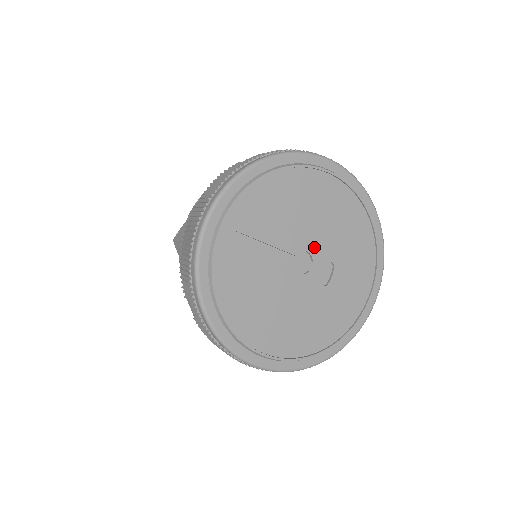
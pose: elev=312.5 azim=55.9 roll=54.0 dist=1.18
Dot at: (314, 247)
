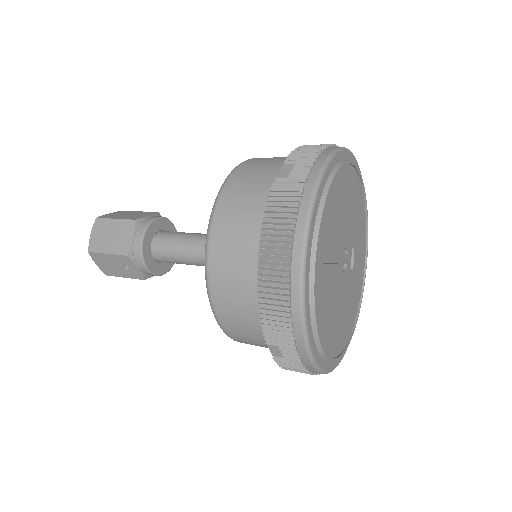
Dot at: (347, 241)
